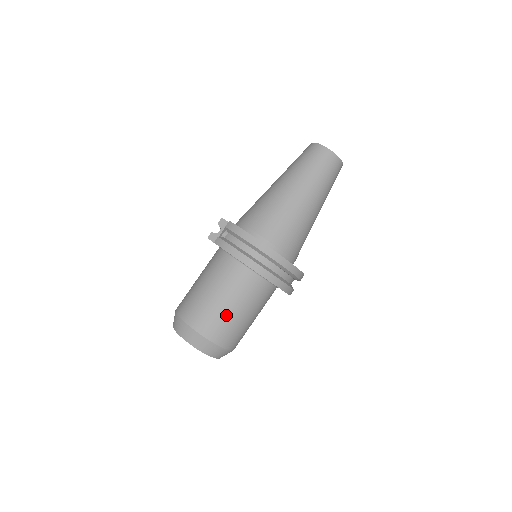
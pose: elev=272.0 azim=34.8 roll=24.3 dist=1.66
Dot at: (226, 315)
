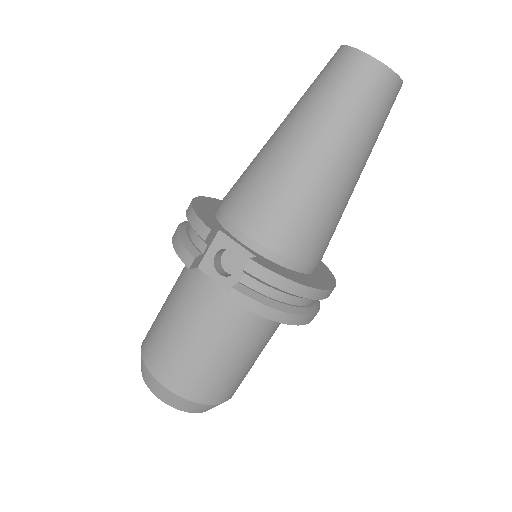
Dot at: (246, 369)
